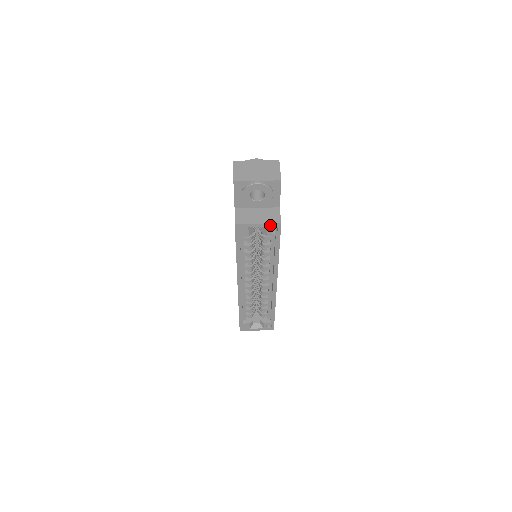
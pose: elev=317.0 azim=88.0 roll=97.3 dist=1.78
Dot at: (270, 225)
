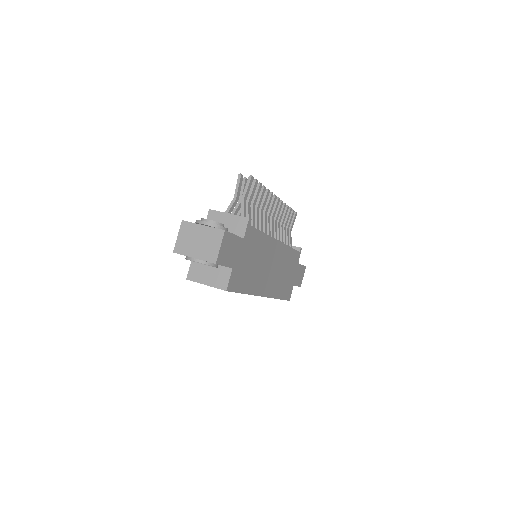
Dot at: (218, 288)
